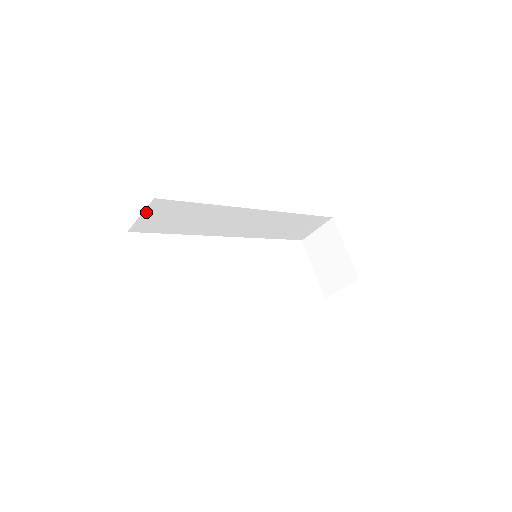
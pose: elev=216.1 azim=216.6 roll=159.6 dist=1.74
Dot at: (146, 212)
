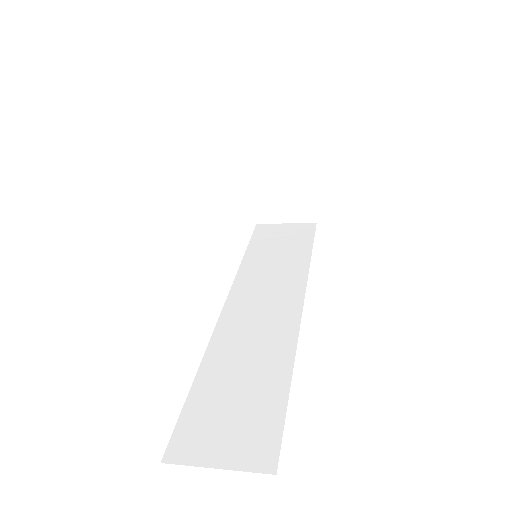
Dot at: occluded
